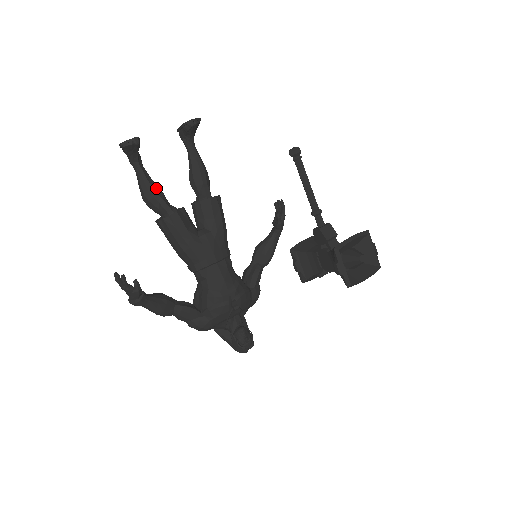
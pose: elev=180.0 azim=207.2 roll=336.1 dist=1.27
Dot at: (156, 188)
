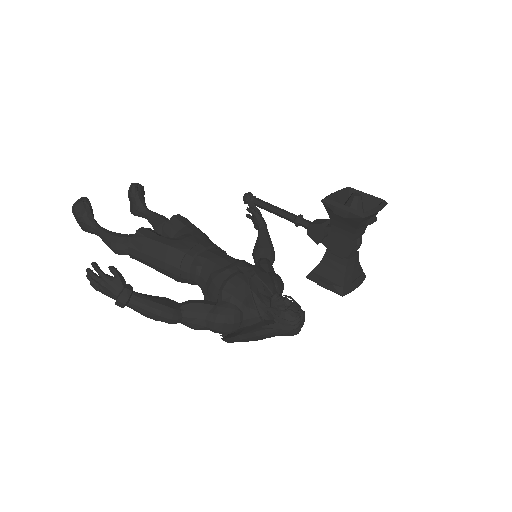
Dot at: (120, 234)
